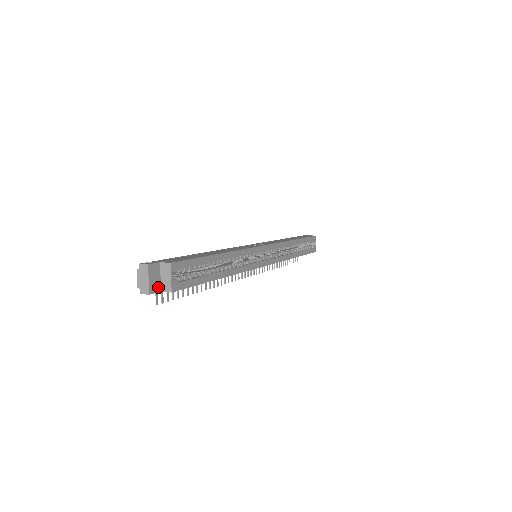
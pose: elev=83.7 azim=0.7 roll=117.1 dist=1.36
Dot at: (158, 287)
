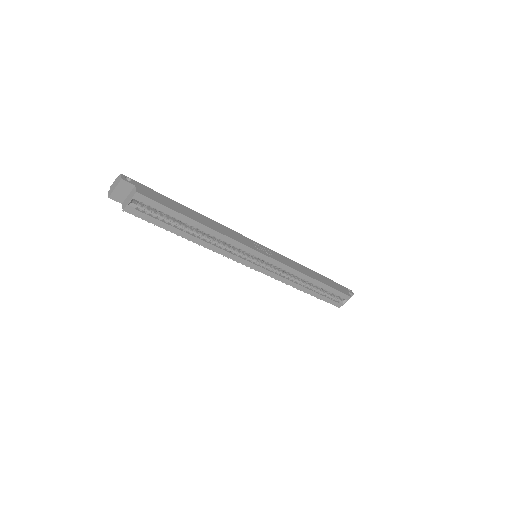
Dot at: (121, 199)
